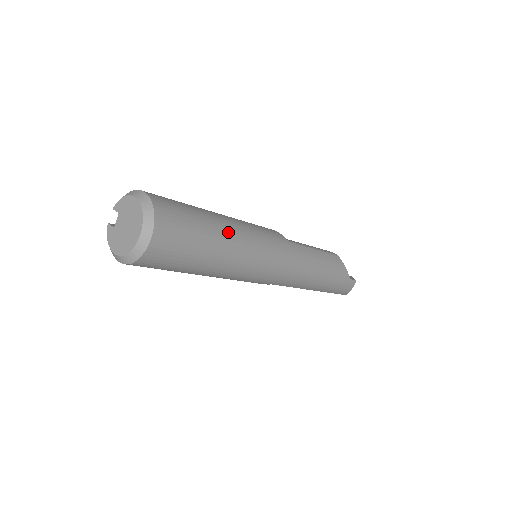
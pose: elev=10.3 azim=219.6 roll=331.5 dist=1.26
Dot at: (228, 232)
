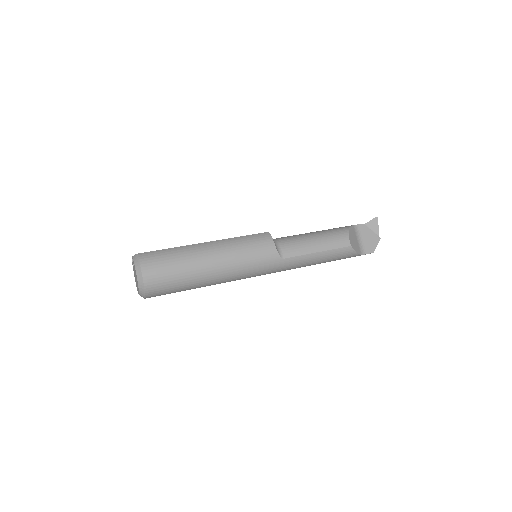
Dot at: (210, 278)
